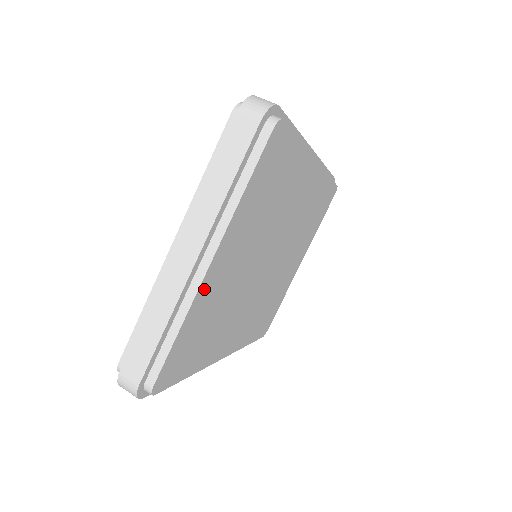
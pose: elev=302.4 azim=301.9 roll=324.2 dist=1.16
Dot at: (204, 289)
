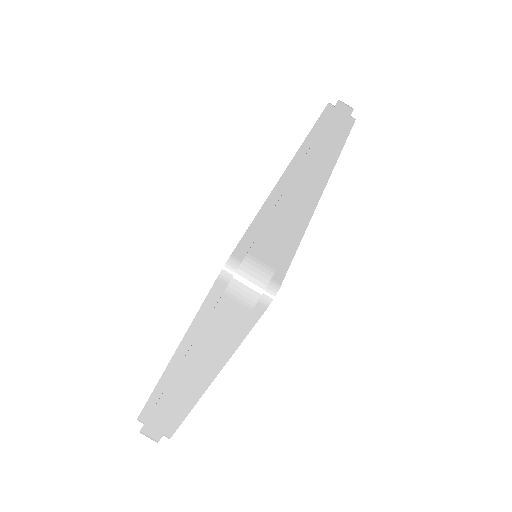
Dot at: occluded
